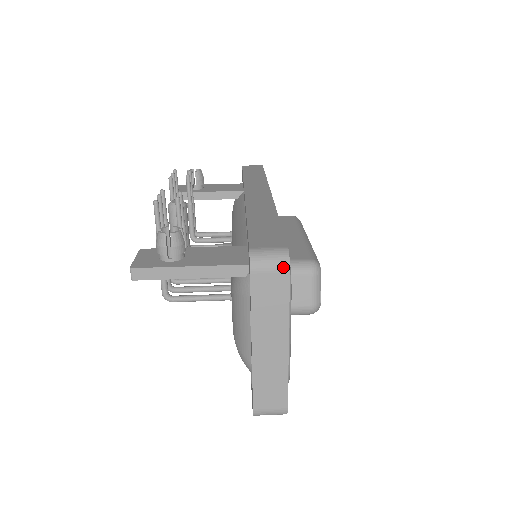
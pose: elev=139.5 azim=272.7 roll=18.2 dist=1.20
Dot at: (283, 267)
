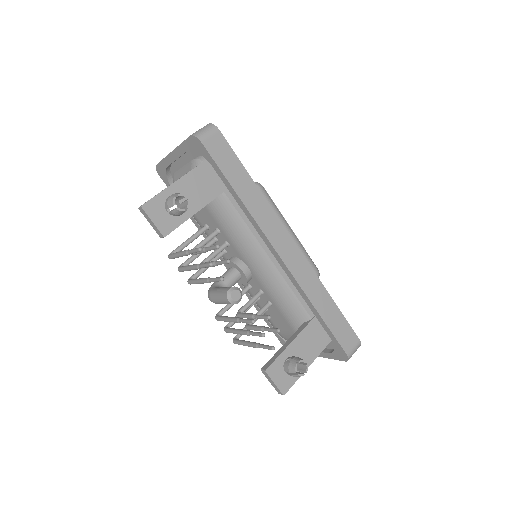
Dot at: occluded
